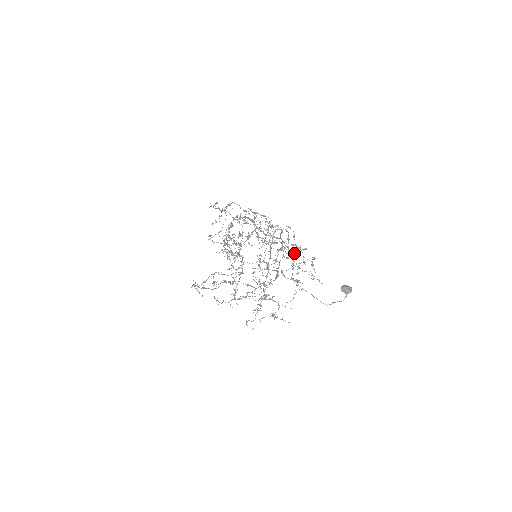
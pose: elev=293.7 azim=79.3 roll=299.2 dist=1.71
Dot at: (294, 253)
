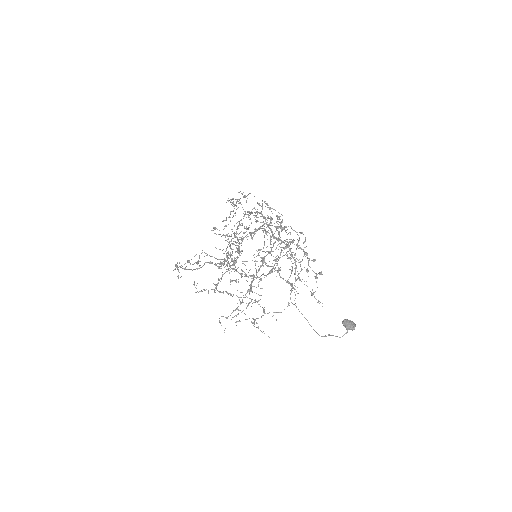
Dot at: (299, 262)
